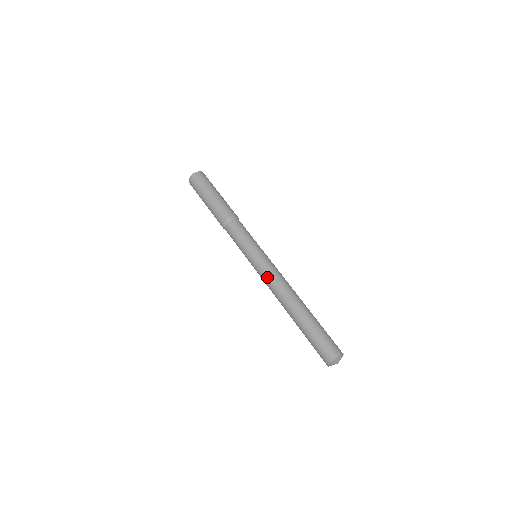
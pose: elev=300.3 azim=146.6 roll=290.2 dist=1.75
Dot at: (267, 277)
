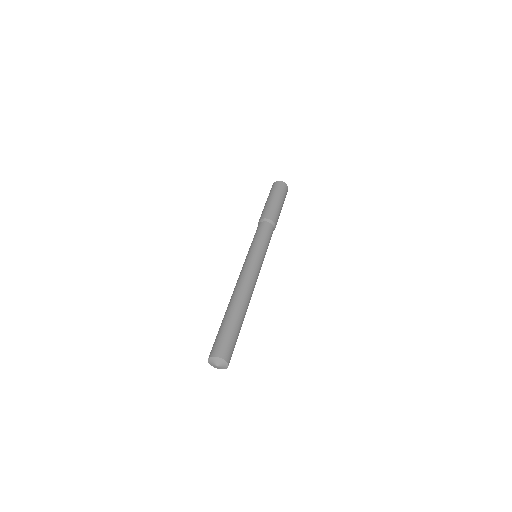
Dot at: (249, 270)
